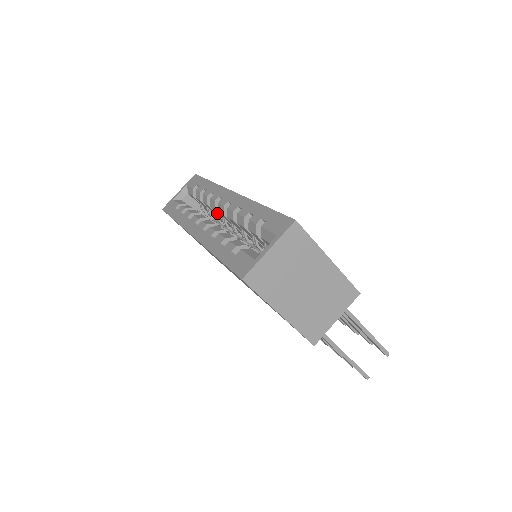
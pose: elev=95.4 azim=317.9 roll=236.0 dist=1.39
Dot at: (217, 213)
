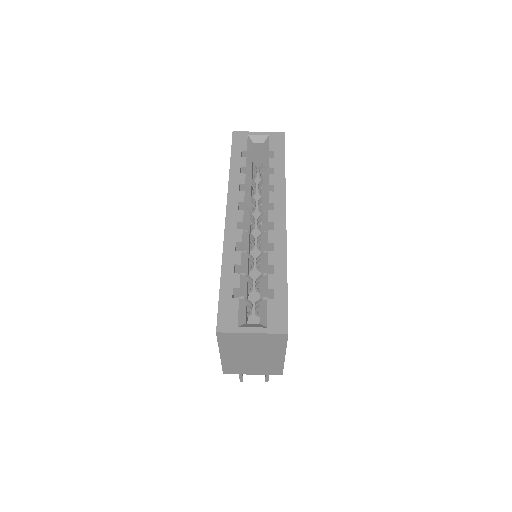
Dot at: occluded
